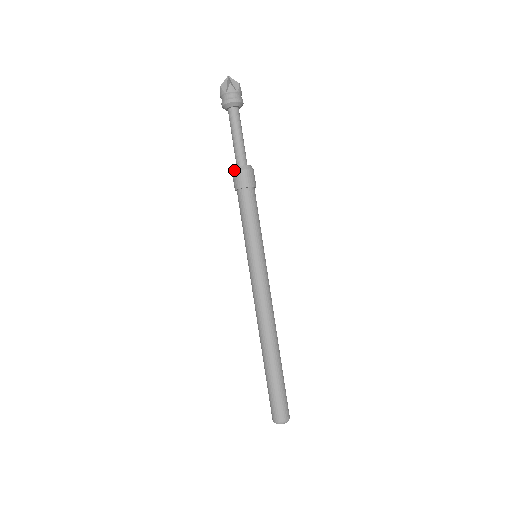
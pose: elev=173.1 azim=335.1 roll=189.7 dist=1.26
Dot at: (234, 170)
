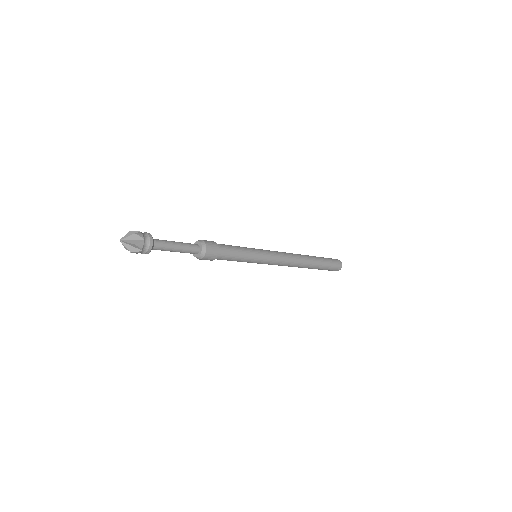
Dot at: (200, 259)
